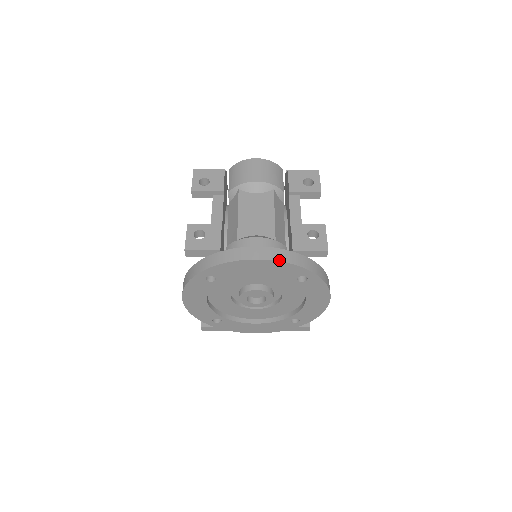
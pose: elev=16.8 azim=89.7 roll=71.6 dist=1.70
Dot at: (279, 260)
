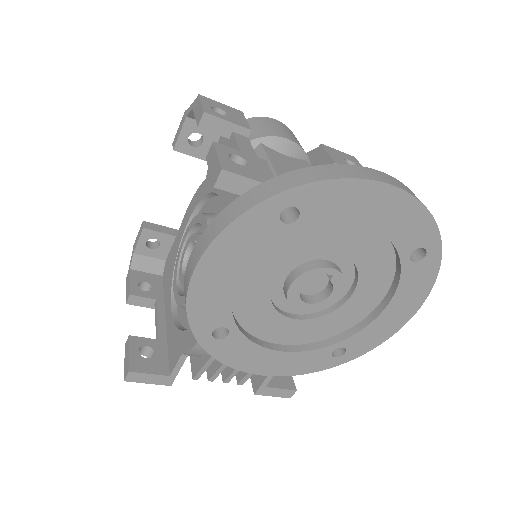
Dot at: occluded
